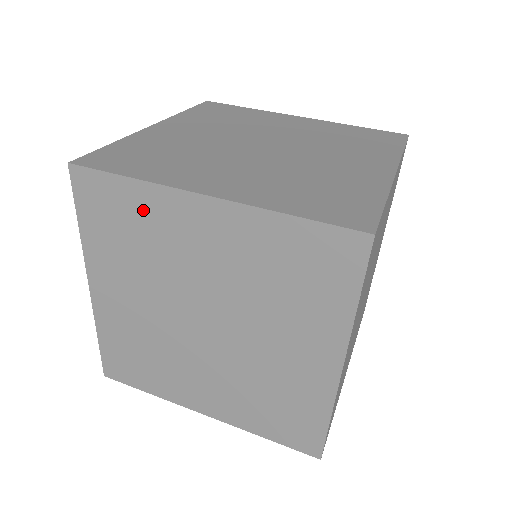
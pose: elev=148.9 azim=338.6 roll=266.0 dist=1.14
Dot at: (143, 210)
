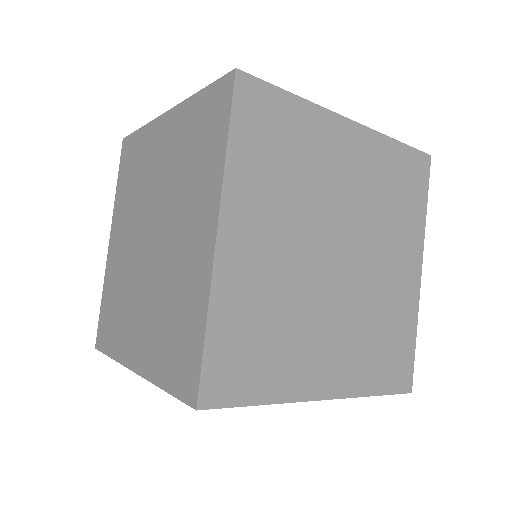
Dot at: occluded
